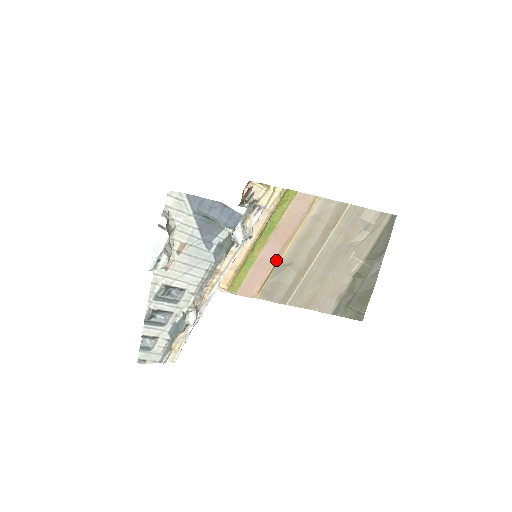
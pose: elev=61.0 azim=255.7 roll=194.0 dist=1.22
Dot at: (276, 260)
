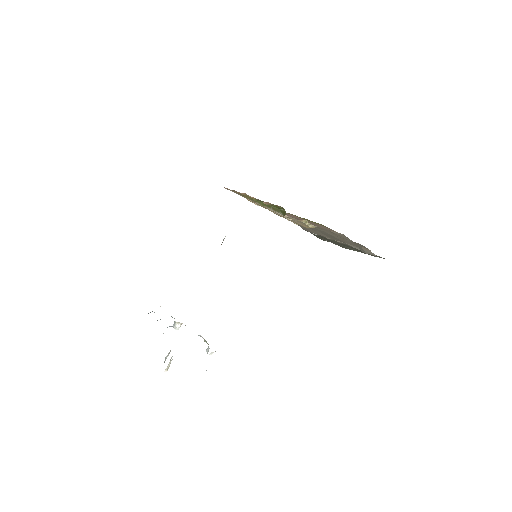
Dot at: occluded
